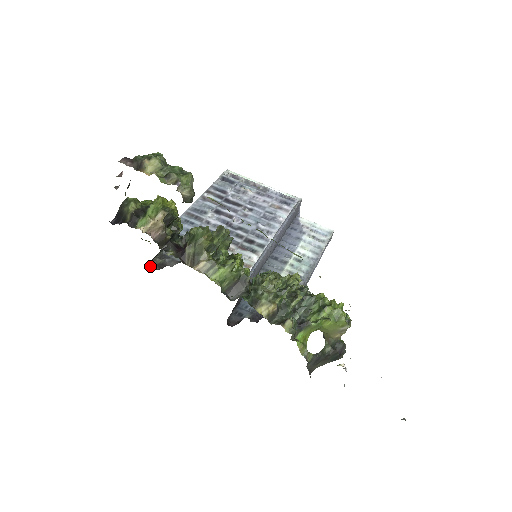
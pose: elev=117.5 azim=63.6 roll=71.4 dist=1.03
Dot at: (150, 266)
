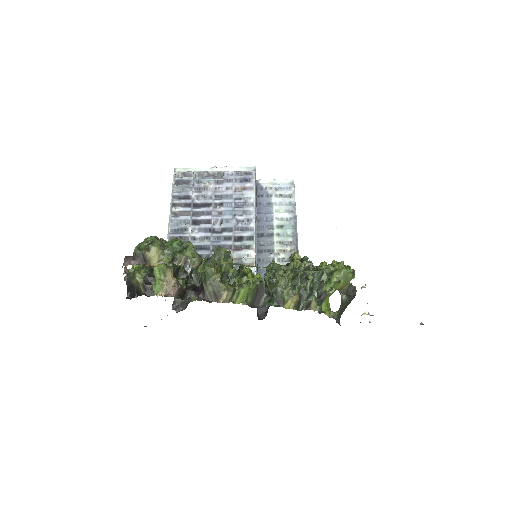
Dot at: (175, 310)
